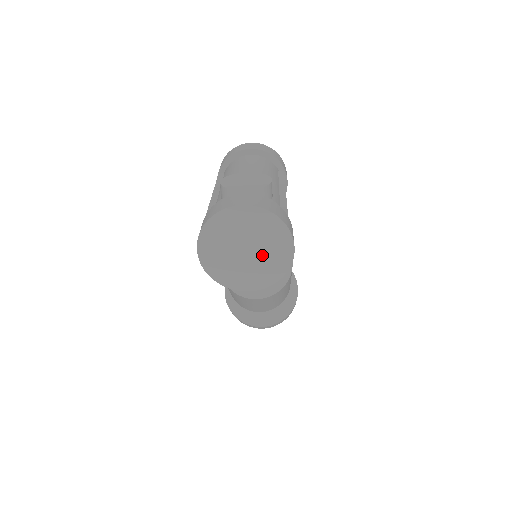
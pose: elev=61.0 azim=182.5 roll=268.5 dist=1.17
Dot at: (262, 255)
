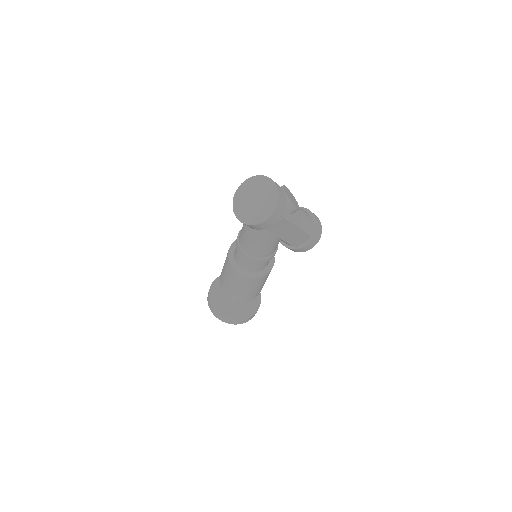
Dot at: (256, 209)
